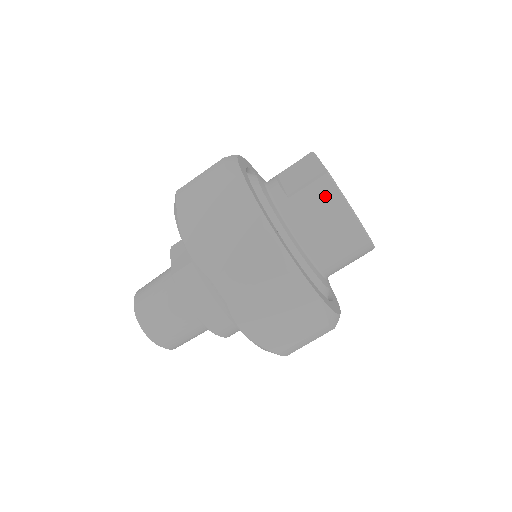
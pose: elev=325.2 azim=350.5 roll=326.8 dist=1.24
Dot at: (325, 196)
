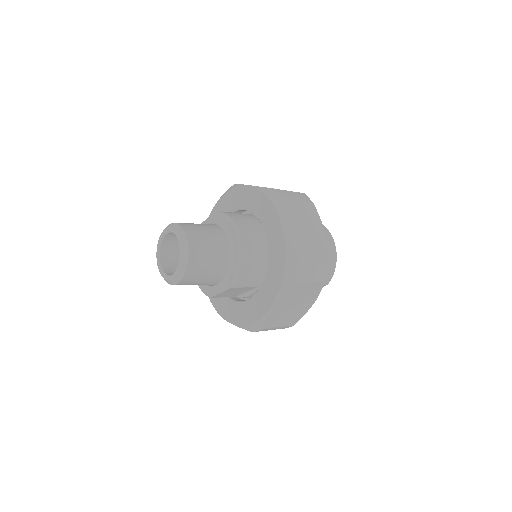
Dot at: occluded
